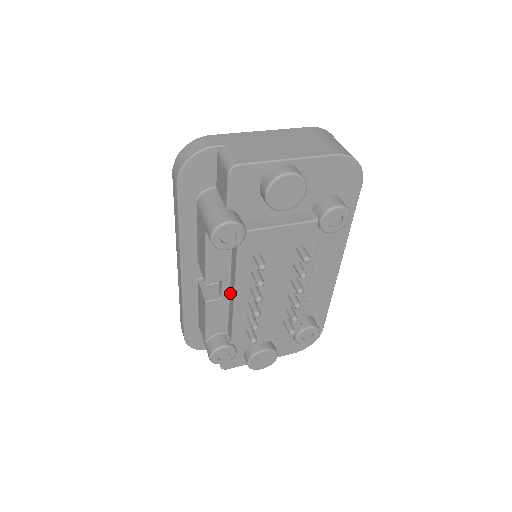
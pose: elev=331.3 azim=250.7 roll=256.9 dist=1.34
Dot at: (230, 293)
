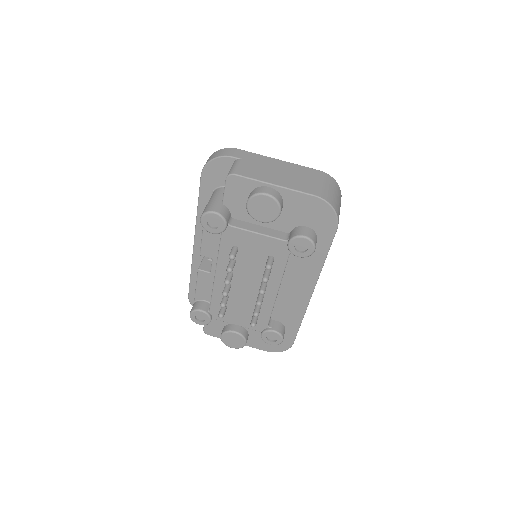
Dot at: occluded
